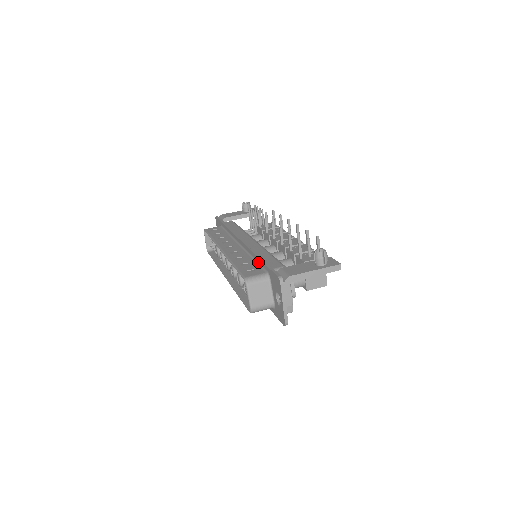
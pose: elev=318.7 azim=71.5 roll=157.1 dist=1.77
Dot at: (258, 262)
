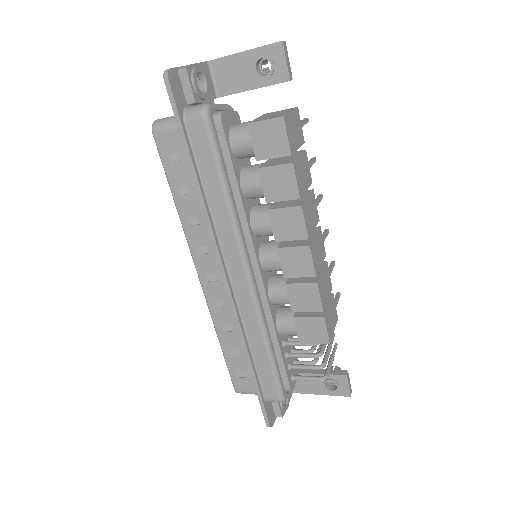
Dot at: occluded
